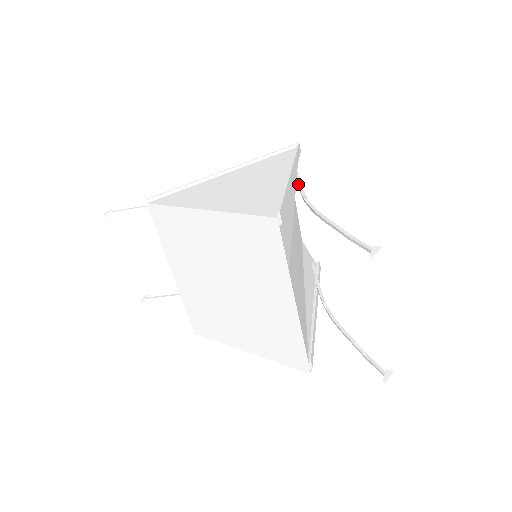
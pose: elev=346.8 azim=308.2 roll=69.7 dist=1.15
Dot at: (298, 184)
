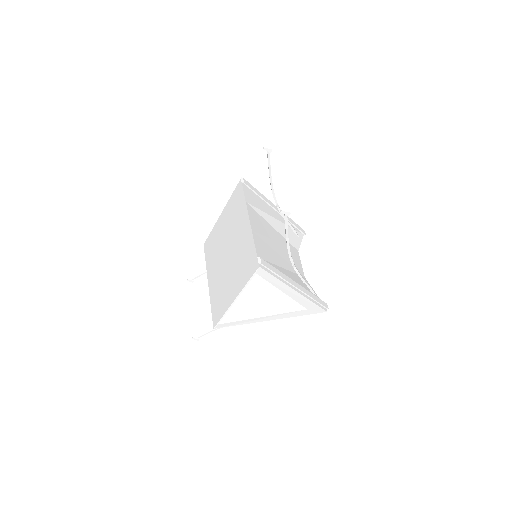
Dot at: occluded
